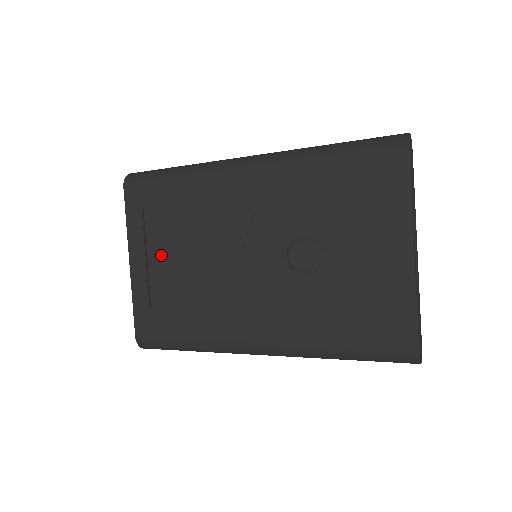
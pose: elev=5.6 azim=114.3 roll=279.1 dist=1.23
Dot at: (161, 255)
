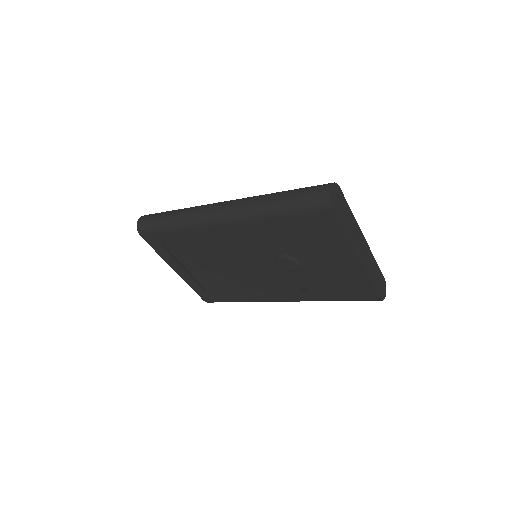
Dot at: (192, 264)
